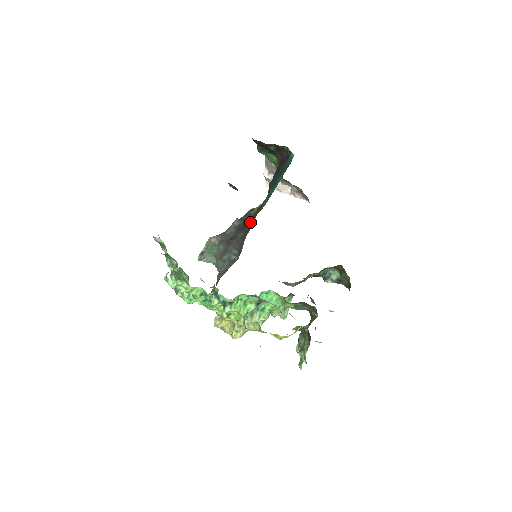
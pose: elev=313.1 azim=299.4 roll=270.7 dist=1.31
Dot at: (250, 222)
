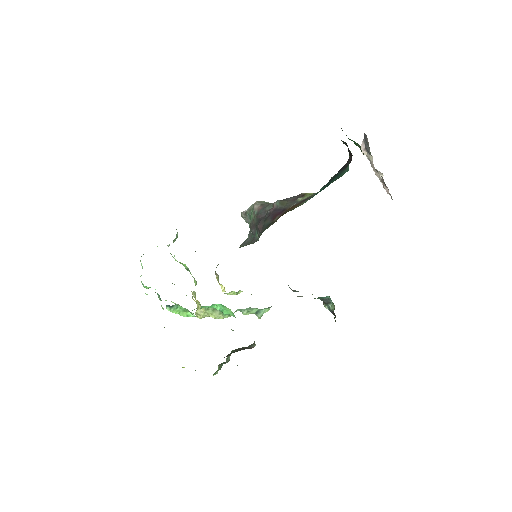
Dot at: (282, 214)
